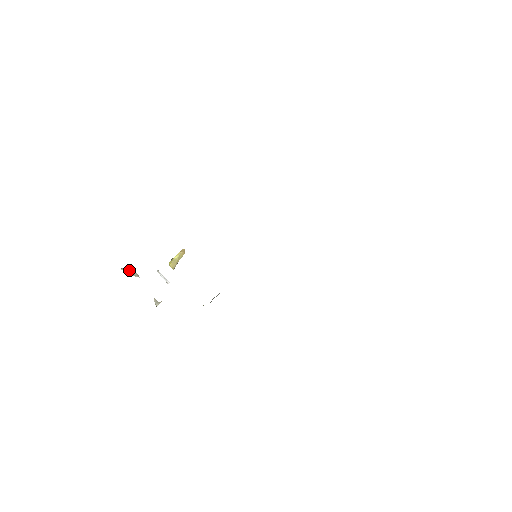
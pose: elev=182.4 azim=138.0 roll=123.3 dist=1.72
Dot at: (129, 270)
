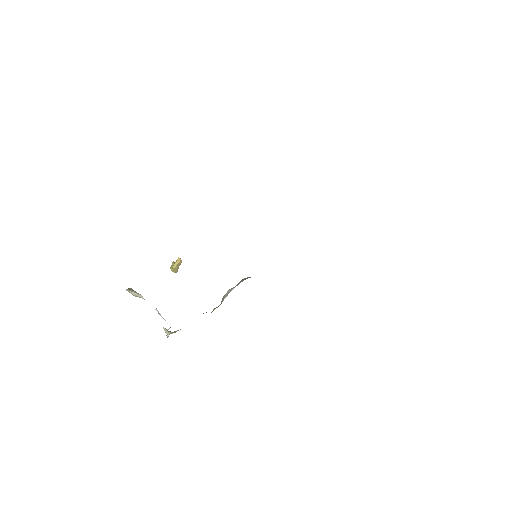
Dot at: (133, 292)
